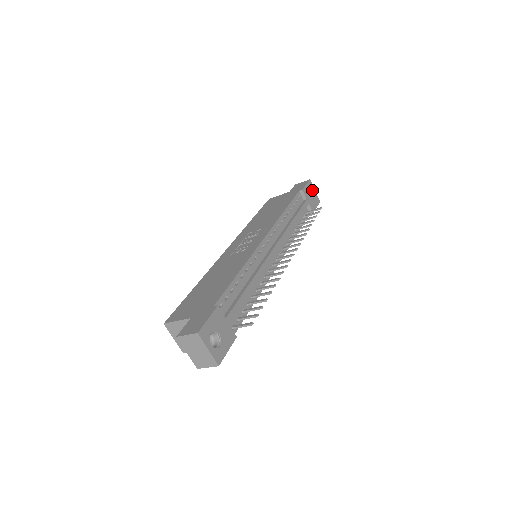
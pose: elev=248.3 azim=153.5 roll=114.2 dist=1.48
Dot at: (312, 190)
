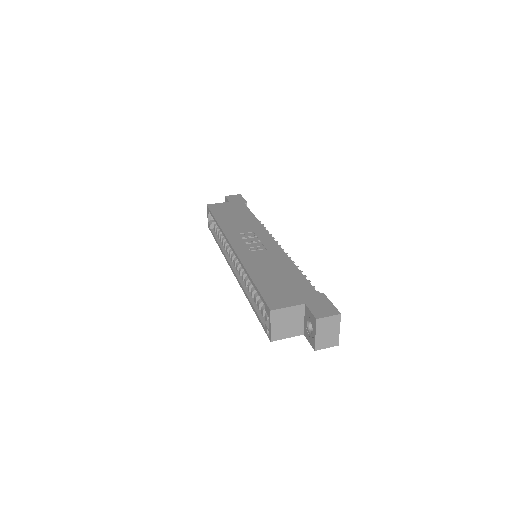
Dot at: occluded
